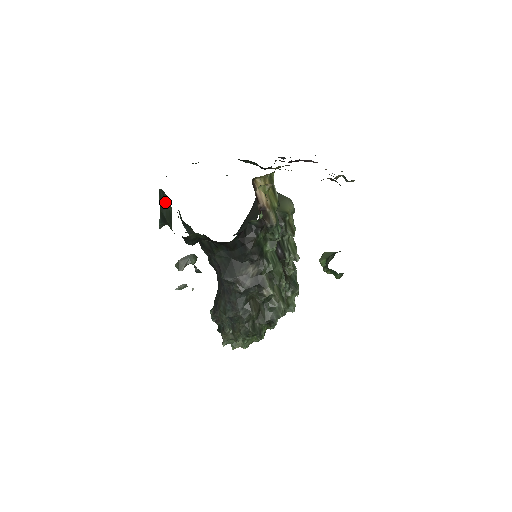
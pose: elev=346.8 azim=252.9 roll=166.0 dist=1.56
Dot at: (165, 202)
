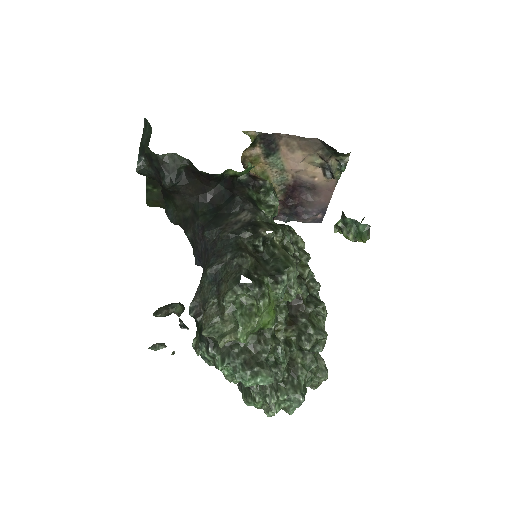
Dot at: (146, 132)
